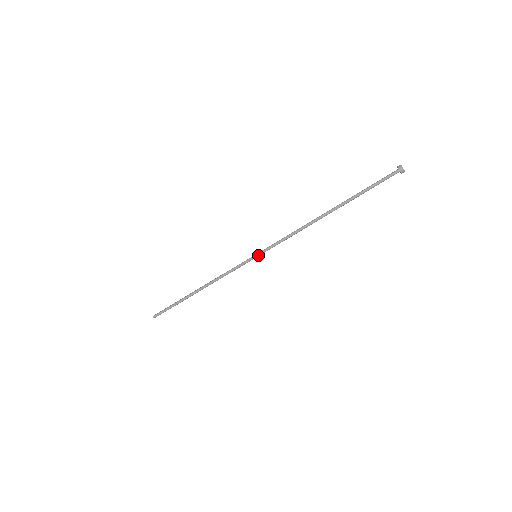
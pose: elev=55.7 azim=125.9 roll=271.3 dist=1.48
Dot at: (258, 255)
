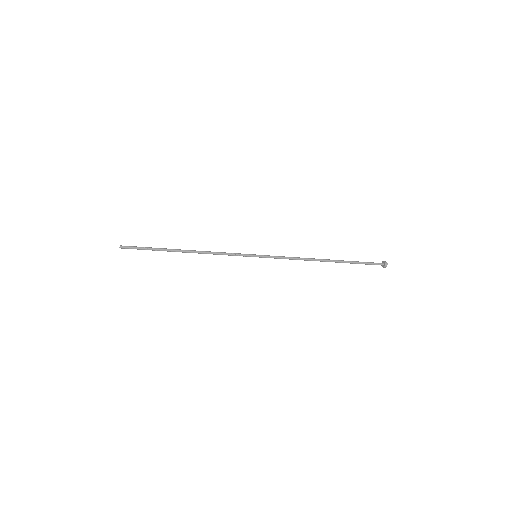
Dot at: (259, 257)
